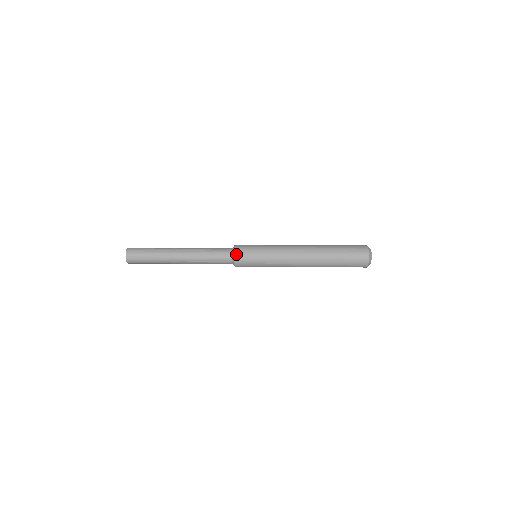
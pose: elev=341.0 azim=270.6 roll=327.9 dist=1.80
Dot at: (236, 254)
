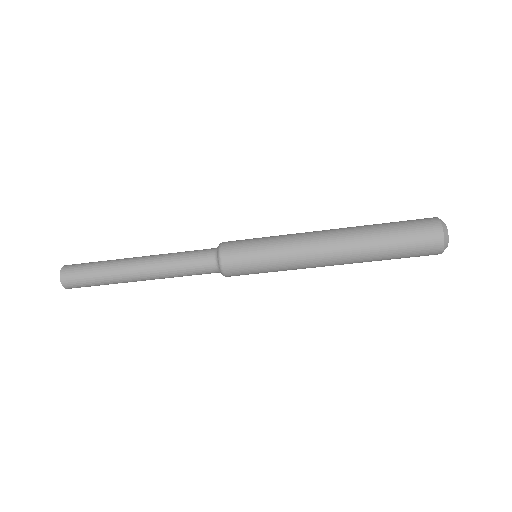
Dot at: occluded
